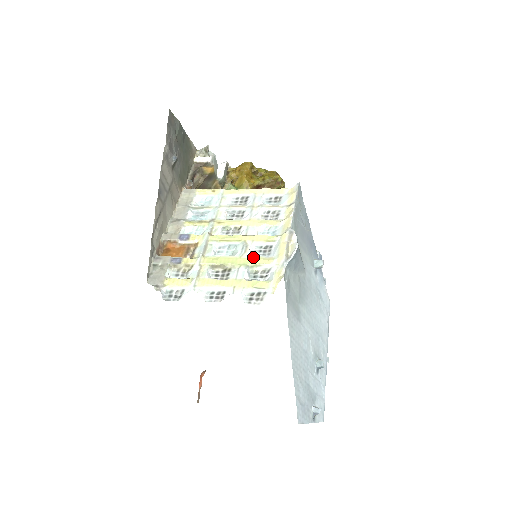
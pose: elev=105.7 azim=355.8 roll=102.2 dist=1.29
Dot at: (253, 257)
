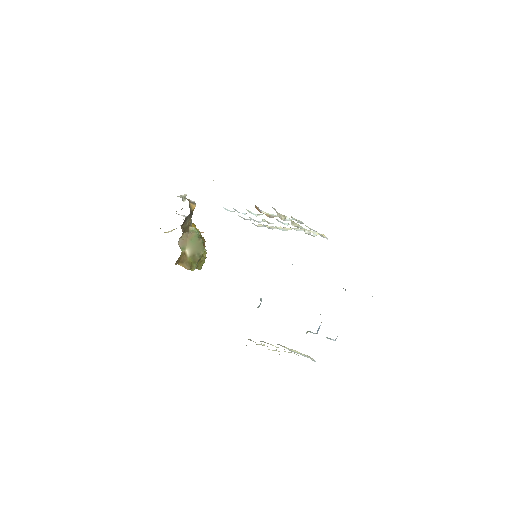
Dot at: occluded
